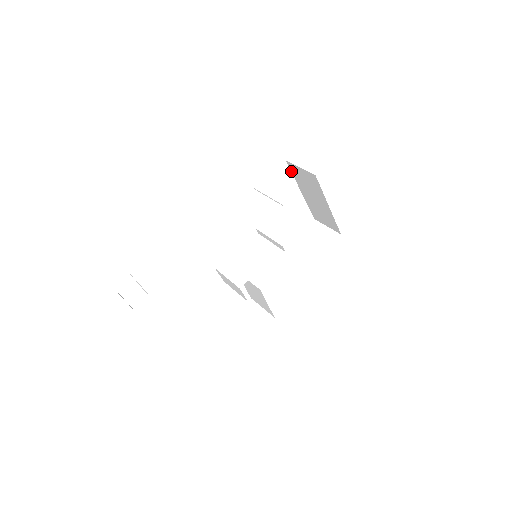
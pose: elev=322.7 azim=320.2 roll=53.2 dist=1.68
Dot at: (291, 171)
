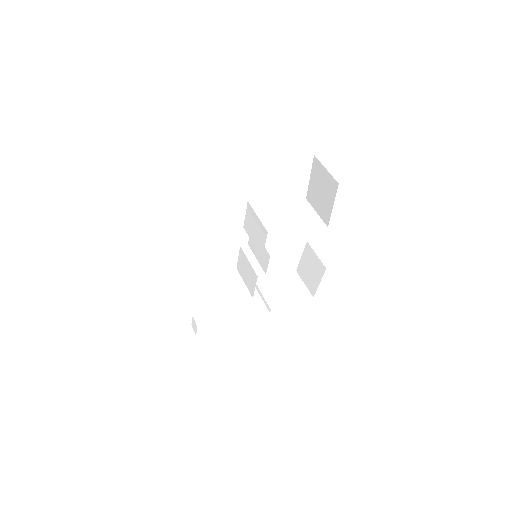
Dot at: occluded
